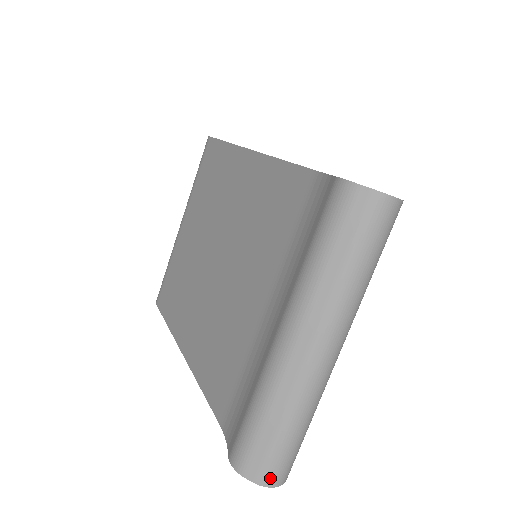
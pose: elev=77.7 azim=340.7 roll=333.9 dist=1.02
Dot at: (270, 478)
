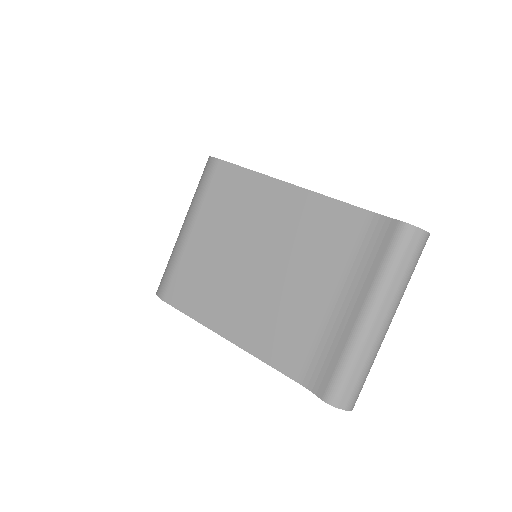
Dot at: (352, 405)
